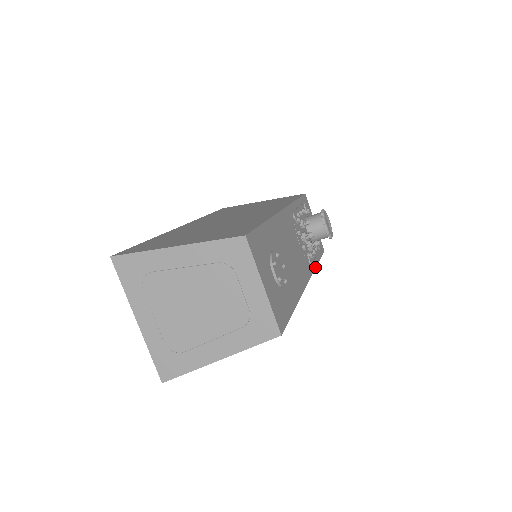
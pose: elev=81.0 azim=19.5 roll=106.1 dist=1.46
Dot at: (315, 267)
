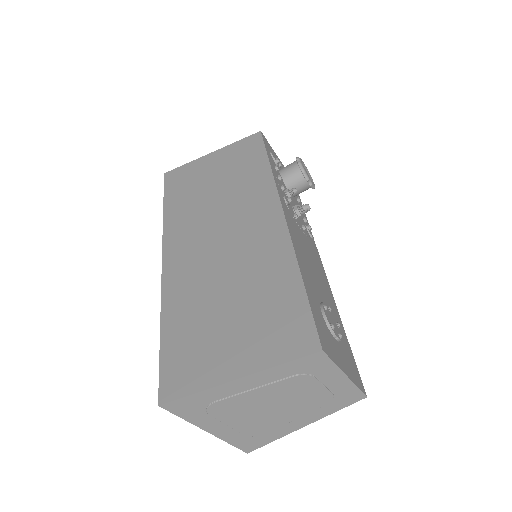
Dot at: occluded
